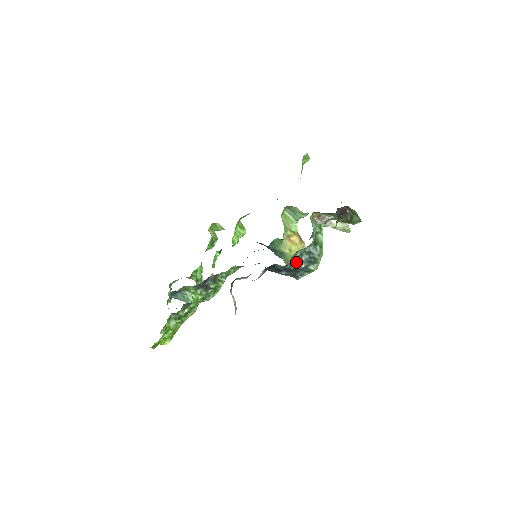
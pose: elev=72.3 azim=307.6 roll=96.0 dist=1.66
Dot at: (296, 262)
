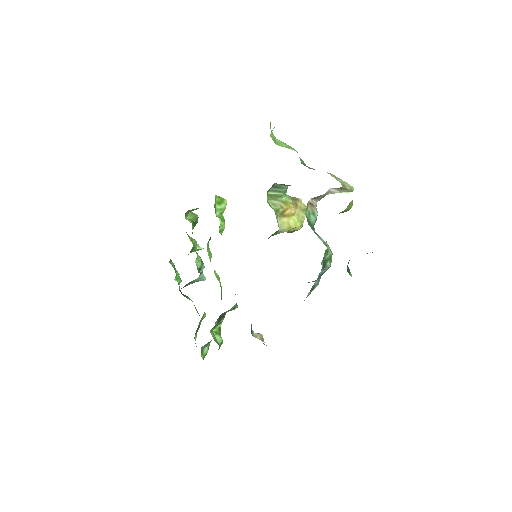
Dot at: (310, 293)
